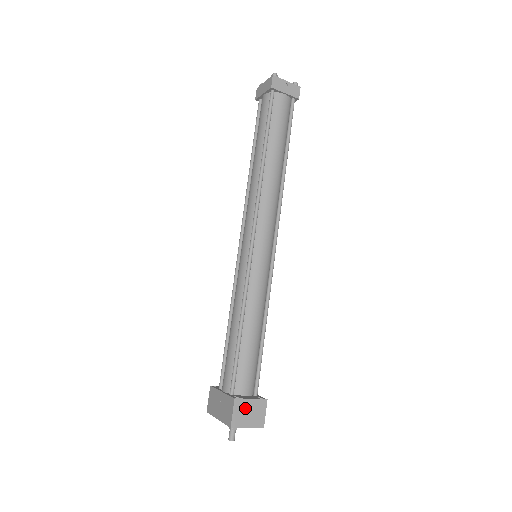
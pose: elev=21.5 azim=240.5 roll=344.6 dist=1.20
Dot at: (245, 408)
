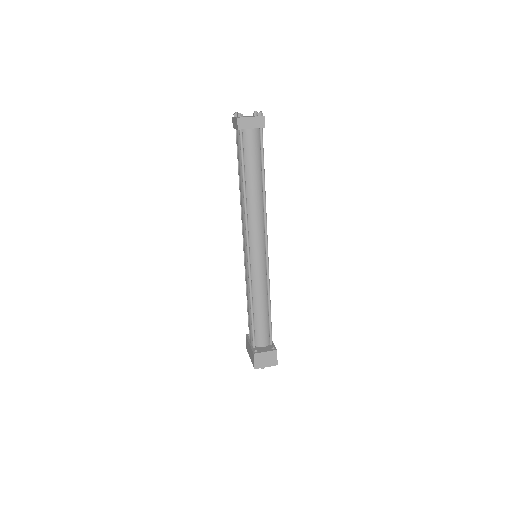
Dot at: (262, 357)
